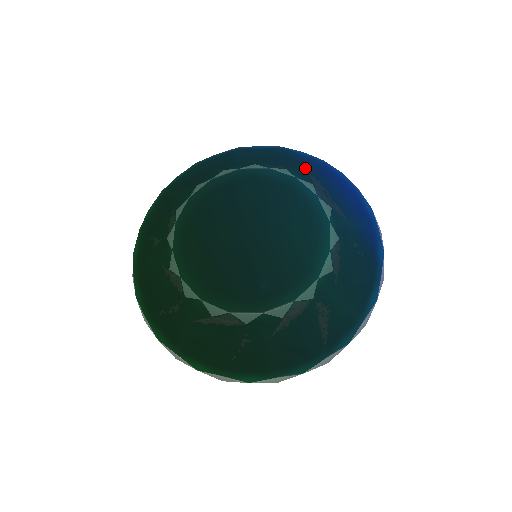
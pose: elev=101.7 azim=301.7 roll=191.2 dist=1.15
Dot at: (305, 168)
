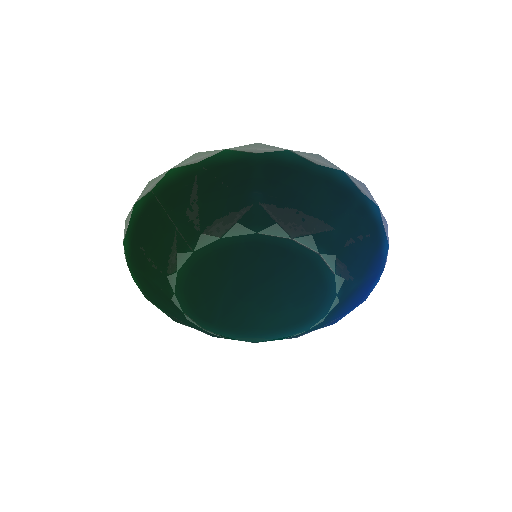
Dot at: (358, 282)
